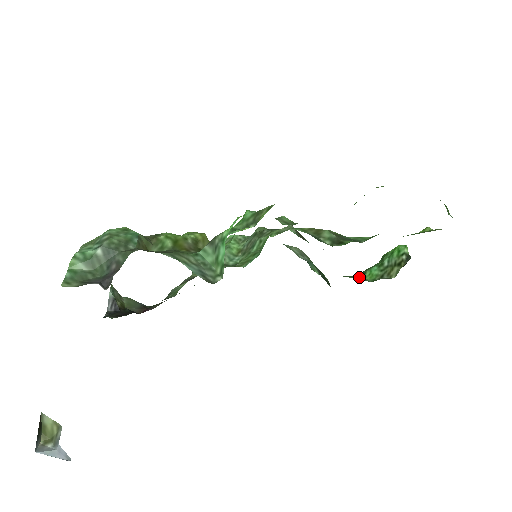
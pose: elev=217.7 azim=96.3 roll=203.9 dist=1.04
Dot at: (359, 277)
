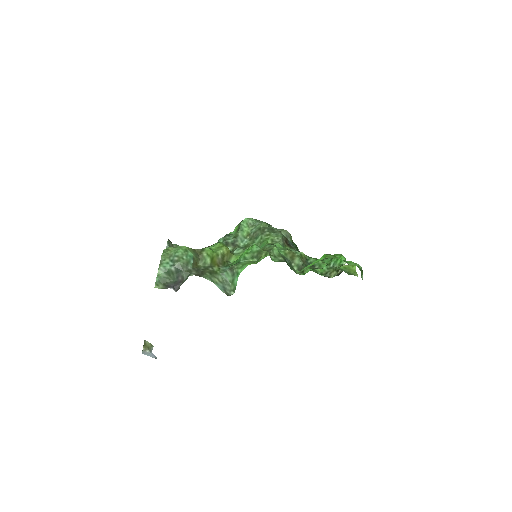
Dot at: occluded
